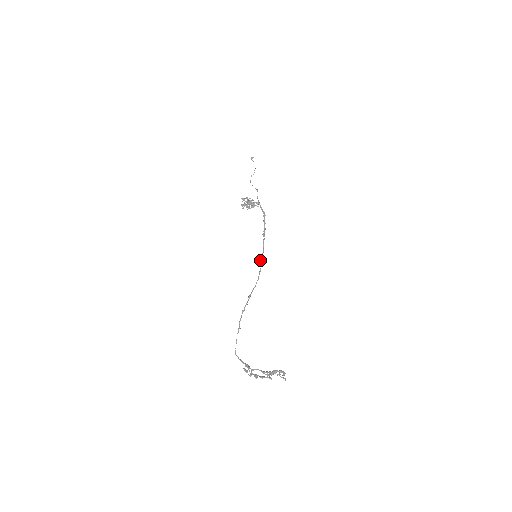
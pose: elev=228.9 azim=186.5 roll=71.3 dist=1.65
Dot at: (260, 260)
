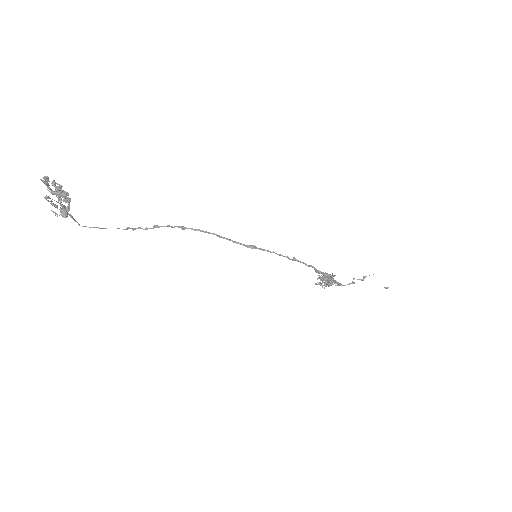
Dot at: (251, 245)
